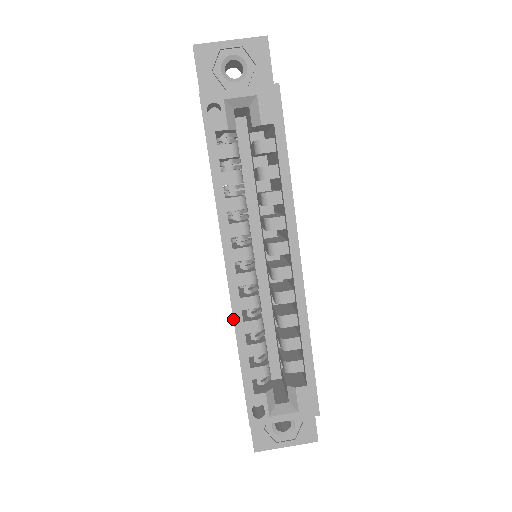
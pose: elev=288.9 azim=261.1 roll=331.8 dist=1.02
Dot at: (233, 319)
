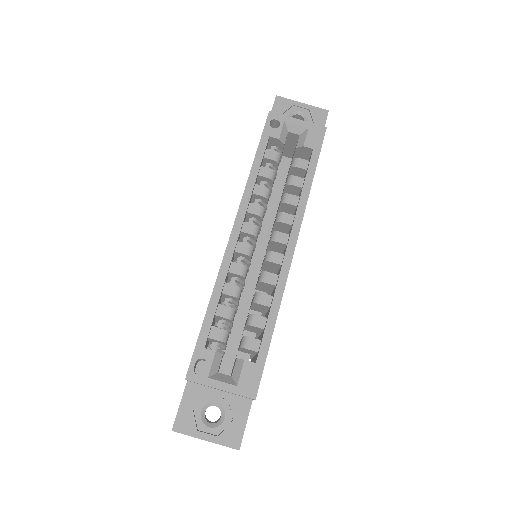
Dot at: (218, 272)
